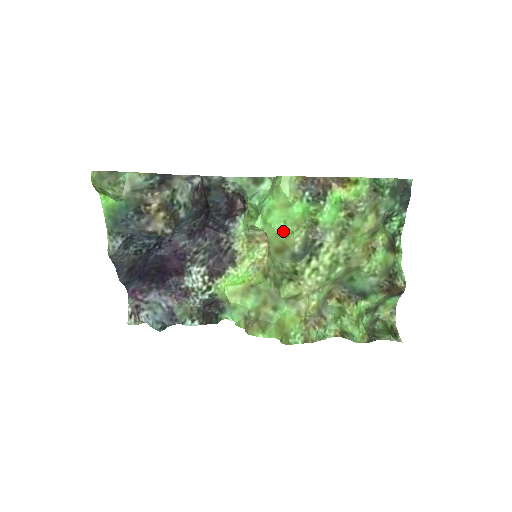
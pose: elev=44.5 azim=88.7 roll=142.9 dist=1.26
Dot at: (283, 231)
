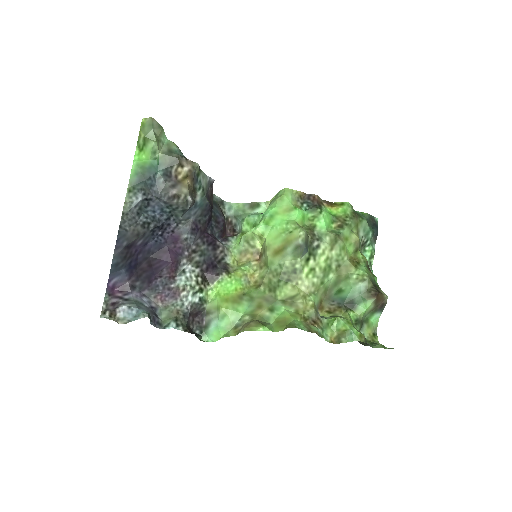
Dot at: (286, 230)
